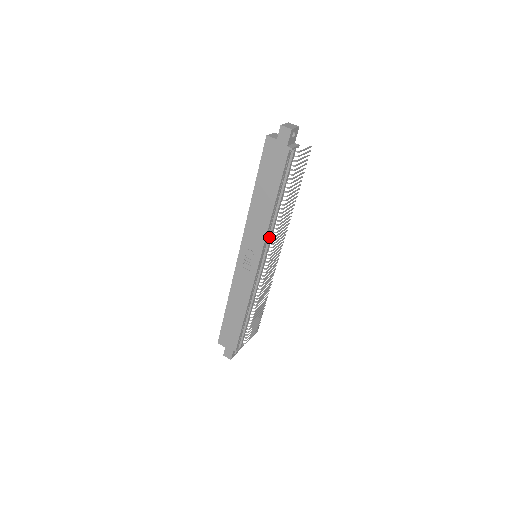
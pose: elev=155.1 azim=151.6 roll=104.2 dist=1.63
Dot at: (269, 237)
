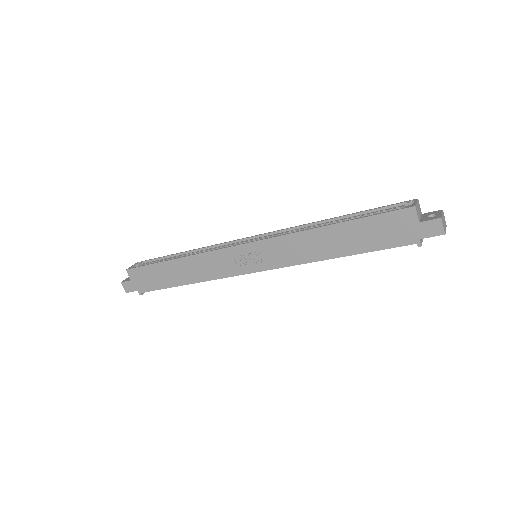
Dot at: occluded
